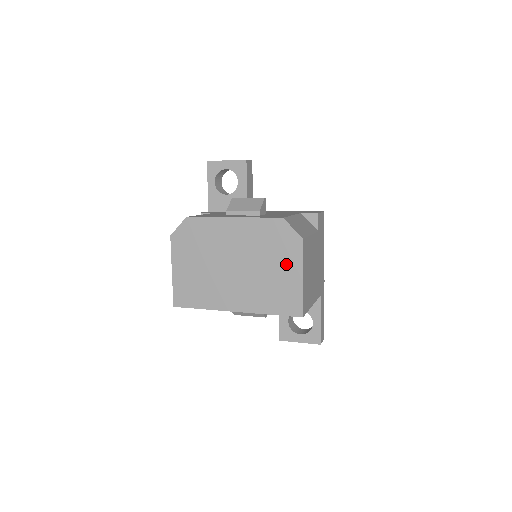
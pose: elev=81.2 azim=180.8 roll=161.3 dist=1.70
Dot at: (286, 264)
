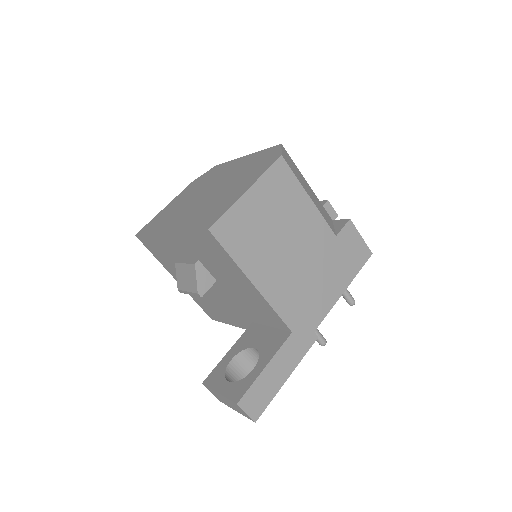
Dot at: (246, 181)
